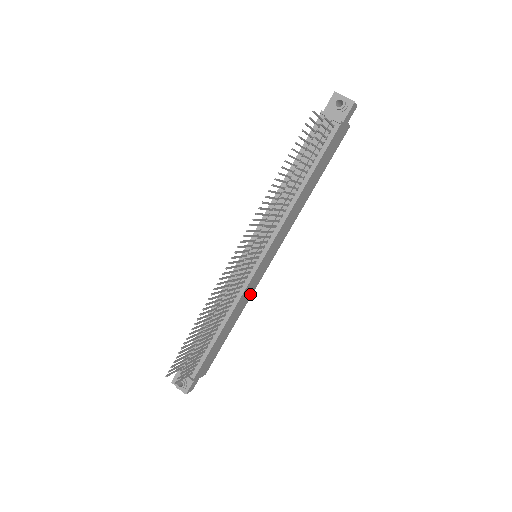
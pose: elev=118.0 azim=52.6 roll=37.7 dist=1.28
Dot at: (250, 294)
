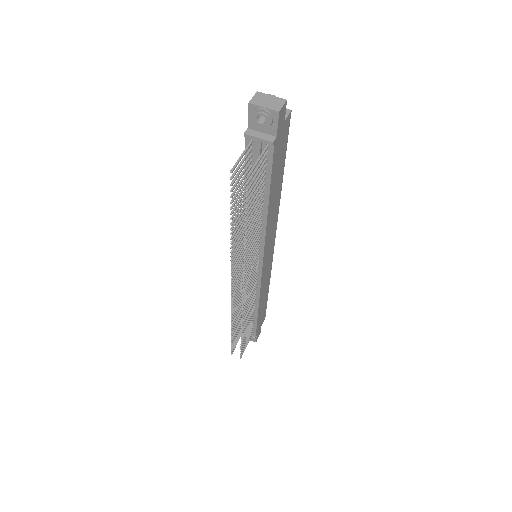
Dot at: (269, 272)
